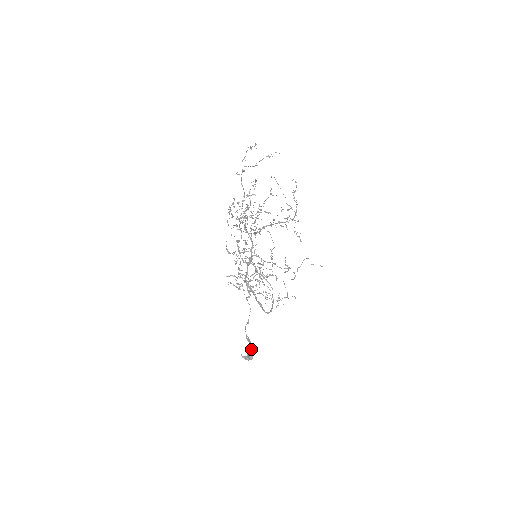
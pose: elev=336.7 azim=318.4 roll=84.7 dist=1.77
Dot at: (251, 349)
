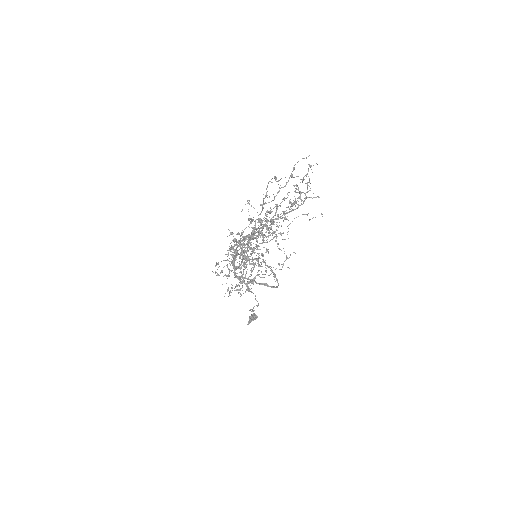
Dot at: (253, 313)
